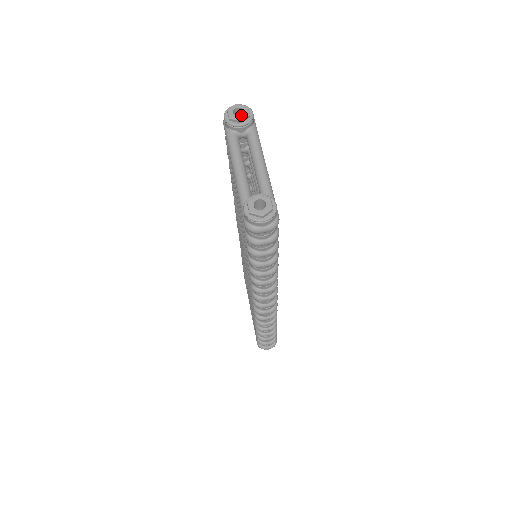
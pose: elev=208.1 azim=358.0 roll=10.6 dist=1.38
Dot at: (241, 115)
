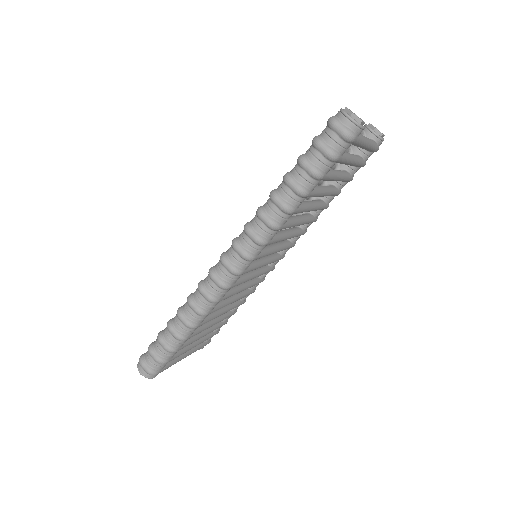
Dot at: occluded
